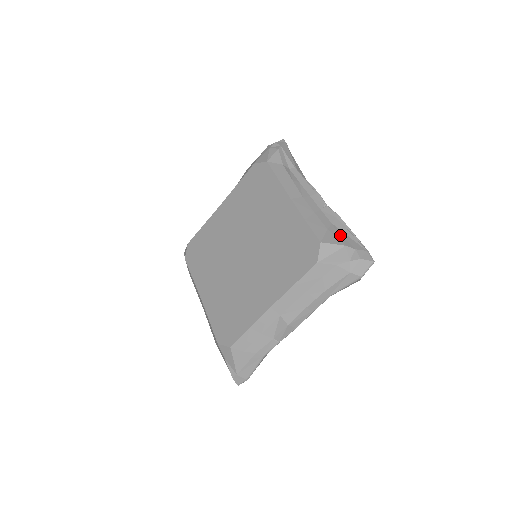
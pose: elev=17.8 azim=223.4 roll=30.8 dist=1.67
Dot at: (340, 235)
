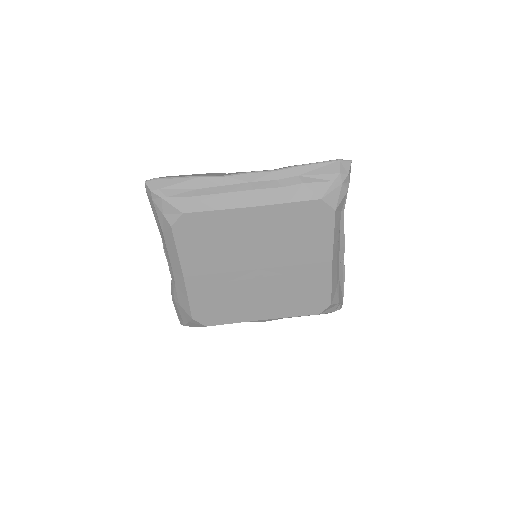
Dot at: occluded
